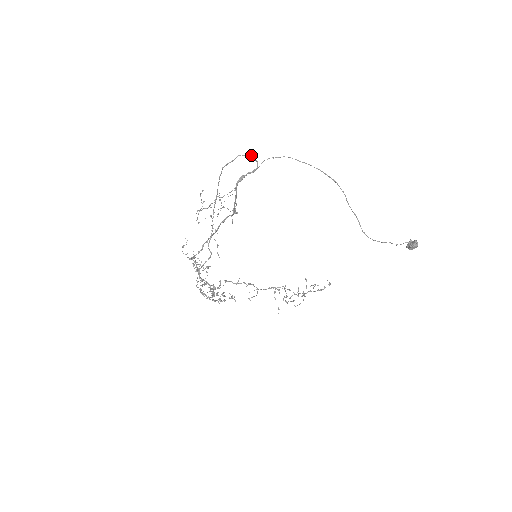
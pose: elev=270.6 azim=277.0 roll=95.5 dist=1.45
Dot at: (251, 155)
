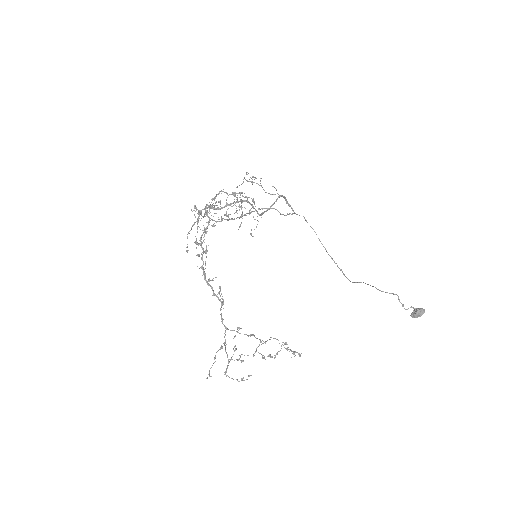
Dot at: (287, 214)
